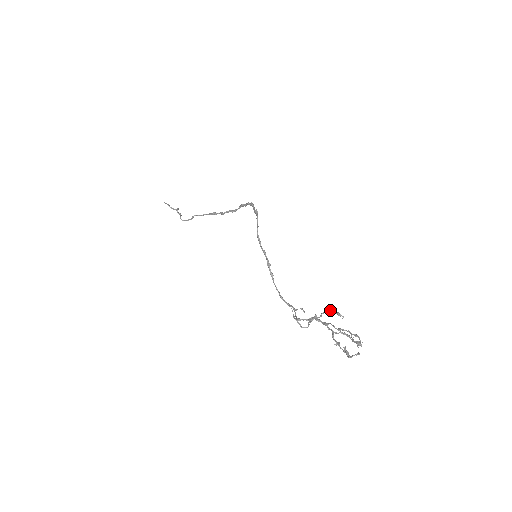
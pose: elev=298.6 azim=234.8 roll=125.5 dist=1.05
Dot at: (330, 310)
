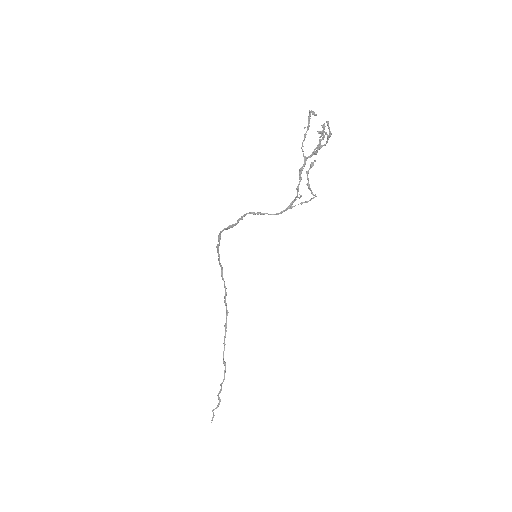
Dot at: (307, 173)
